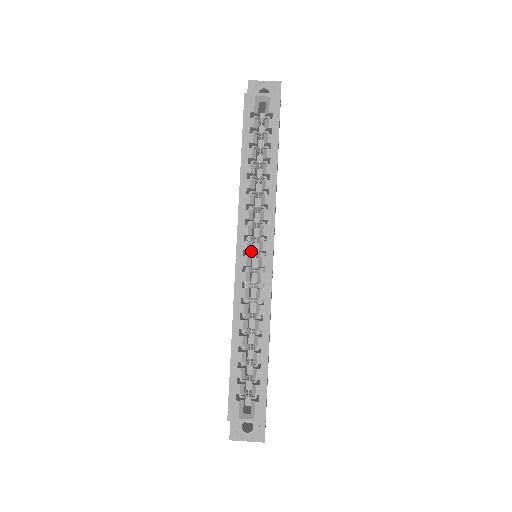
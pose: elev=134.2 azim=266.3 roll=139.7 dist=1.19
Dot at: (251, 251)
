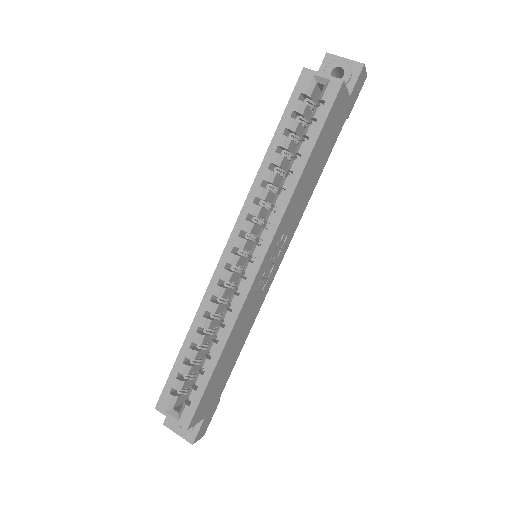
Dot at: occluded
